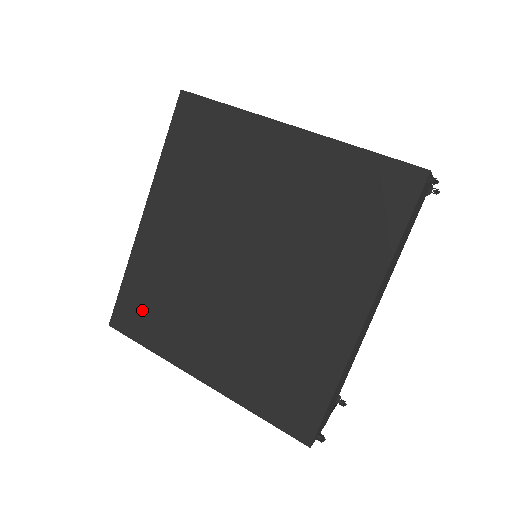
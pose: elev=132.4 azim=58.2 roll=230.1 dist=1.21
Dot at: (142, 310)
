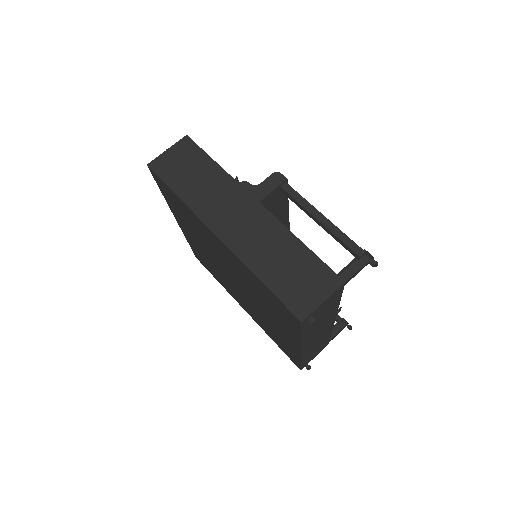
Dot at: (205, 264)
